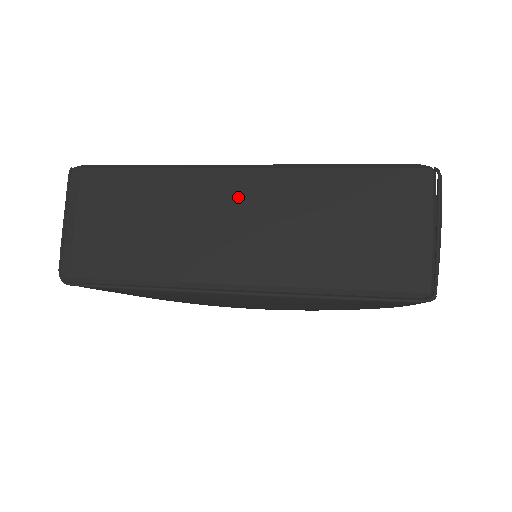
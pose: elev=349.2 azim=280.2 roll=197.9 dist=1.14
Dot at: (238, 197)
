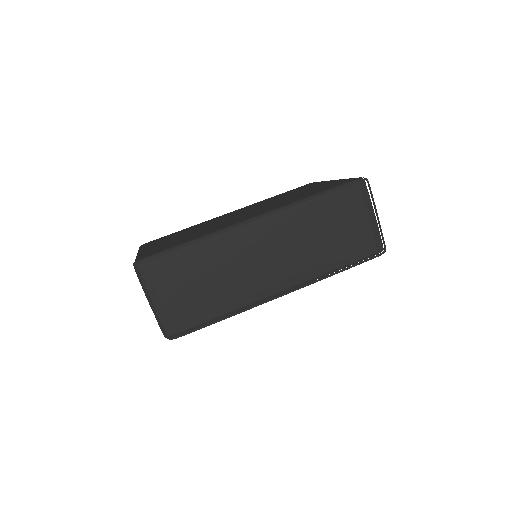
Dot at: (265, 239)
